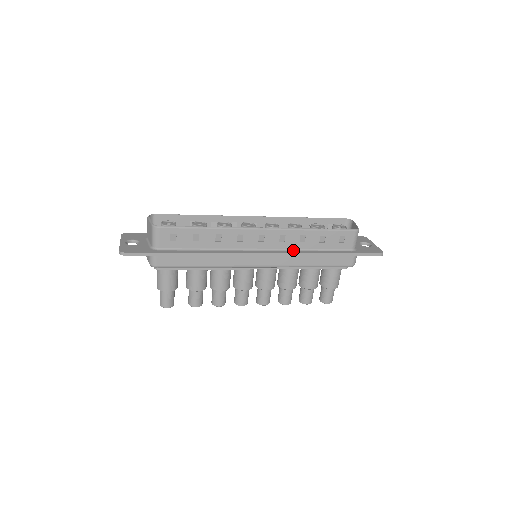
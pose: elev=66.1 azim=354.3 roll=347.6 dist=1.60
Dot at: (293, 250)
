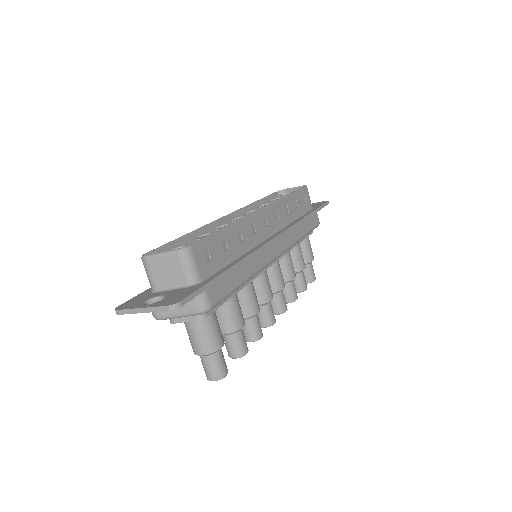
Dot at: (287, 225)
